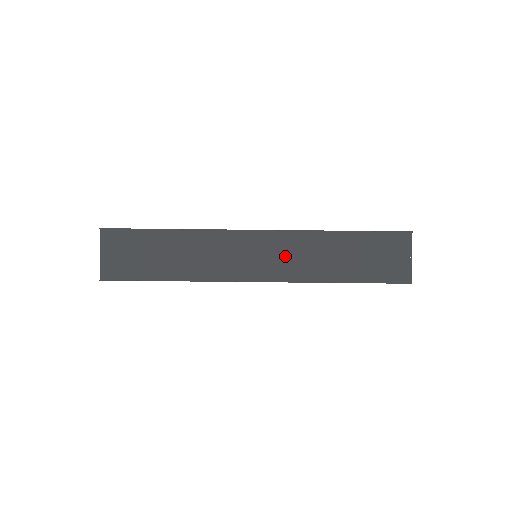
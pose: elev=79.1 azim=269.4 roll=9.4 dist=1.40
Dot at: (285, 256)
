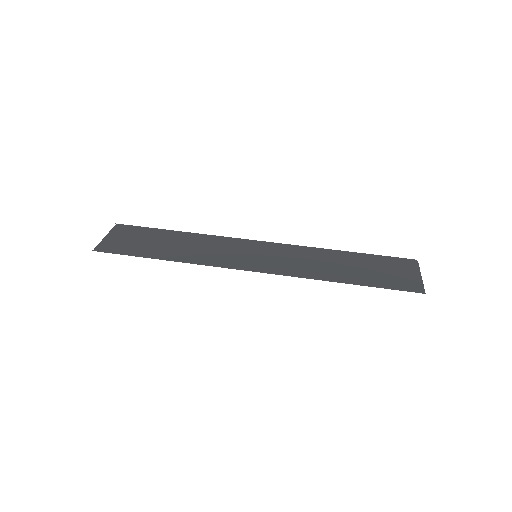
Dot at: (286, 260)
